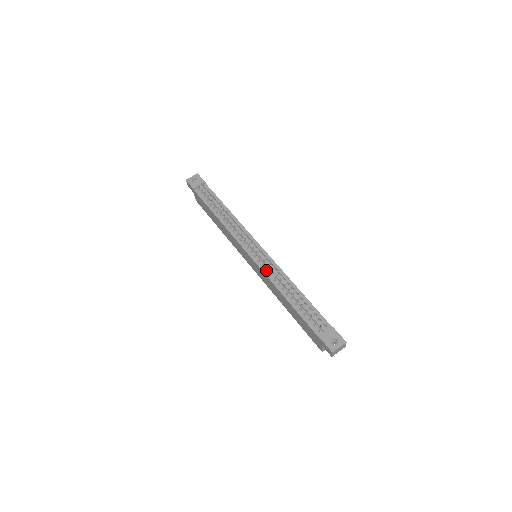
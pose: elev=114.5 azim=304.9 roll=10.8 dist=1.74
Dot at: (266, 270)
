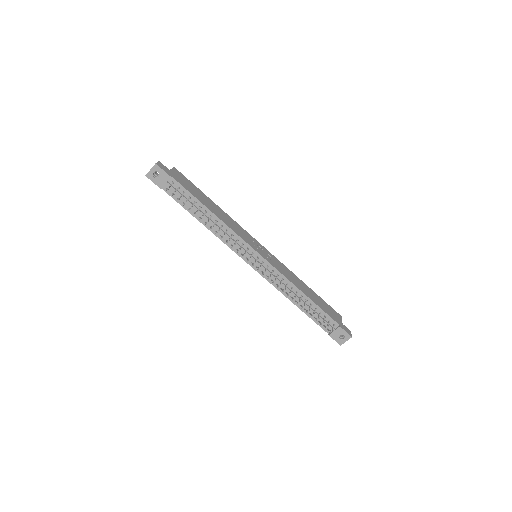
Dot at: (271, 281)
